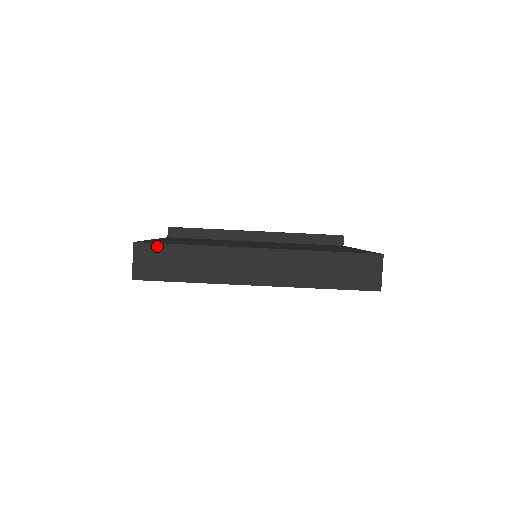
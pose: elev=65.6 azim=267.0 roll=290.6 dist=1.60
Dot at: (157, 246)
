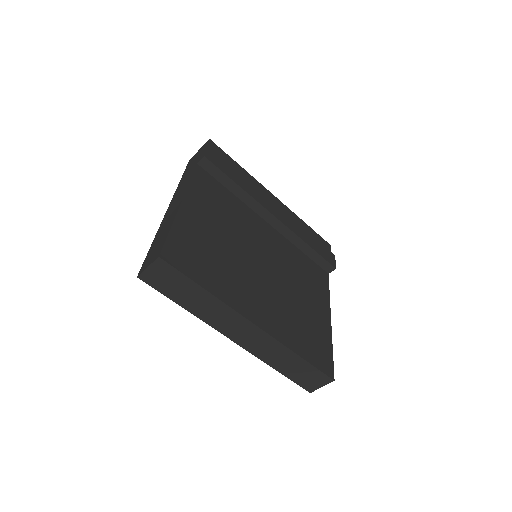
Dot at: (177, 272)
